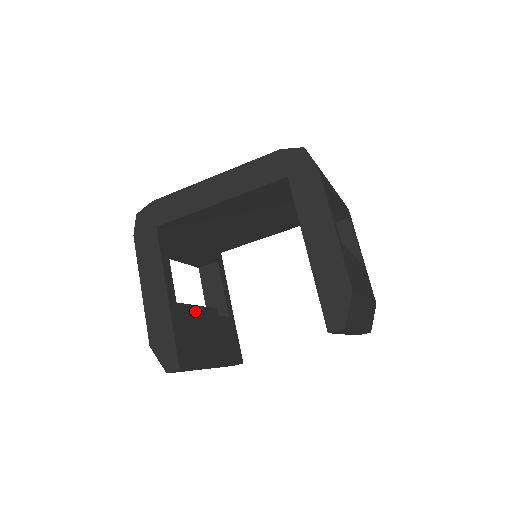
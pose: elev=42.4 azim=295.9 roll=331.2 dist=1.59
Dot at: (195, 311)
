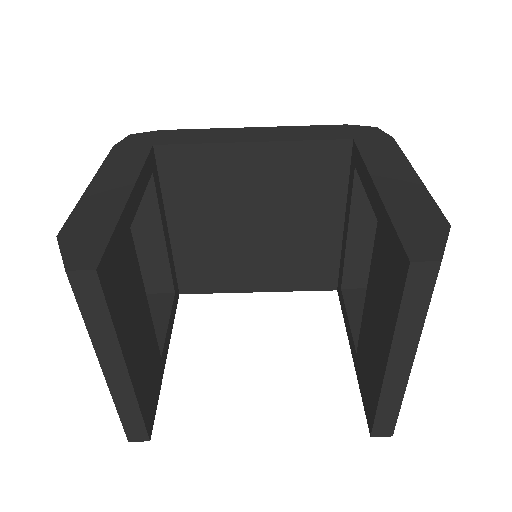
Dot at: occluded
